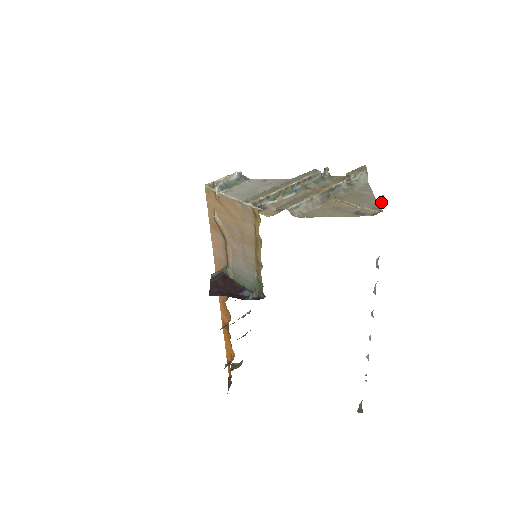
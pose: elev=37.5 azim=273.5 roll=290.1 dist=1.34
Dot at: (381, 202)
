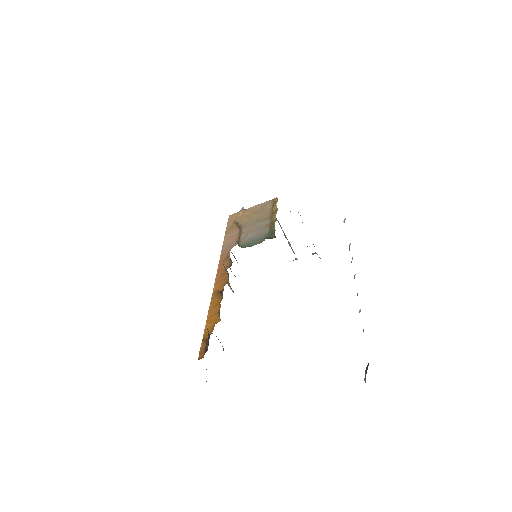
Dot at: (344, 221)
